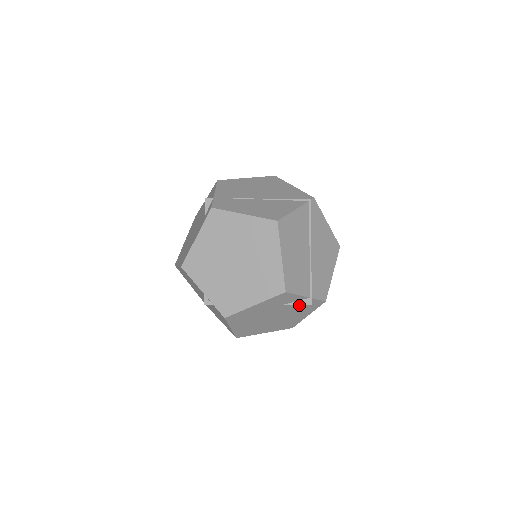
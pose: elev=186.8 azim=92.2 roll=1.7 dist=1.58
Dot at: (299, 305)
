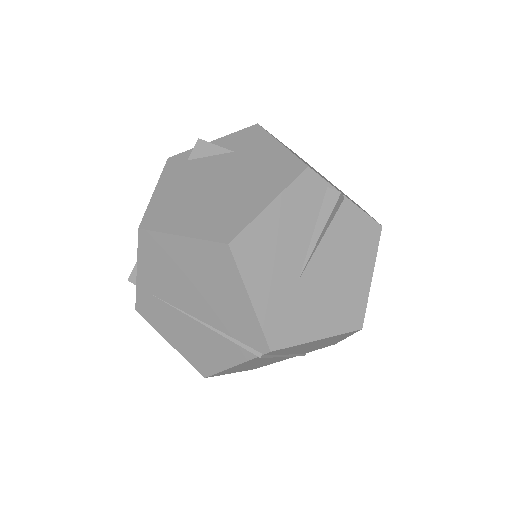
Dot at: occluded
